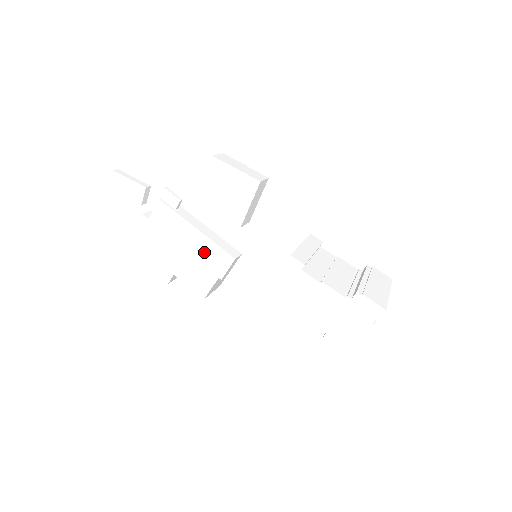
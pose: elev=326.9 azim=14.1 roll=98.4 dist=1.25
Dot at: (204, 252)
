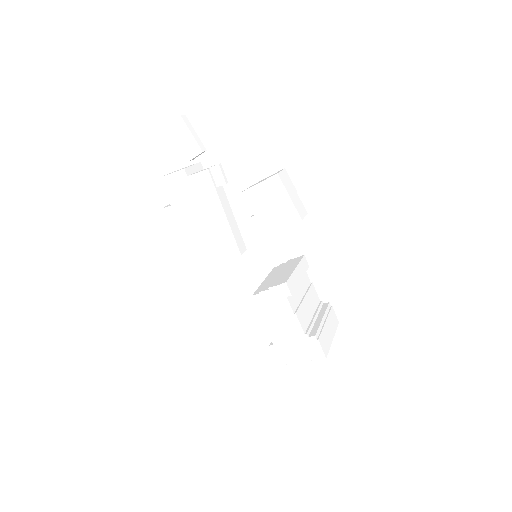
Dot at: (219, 233)
